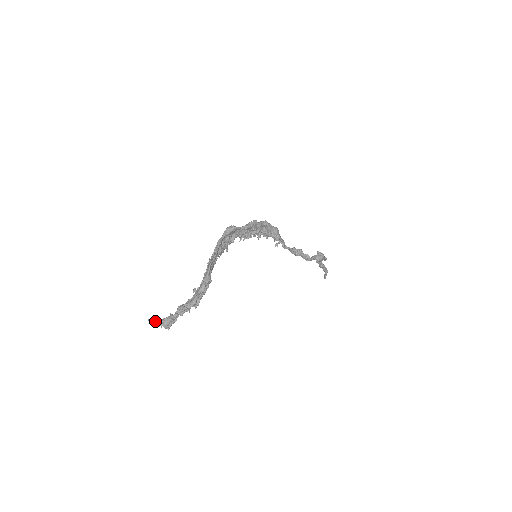
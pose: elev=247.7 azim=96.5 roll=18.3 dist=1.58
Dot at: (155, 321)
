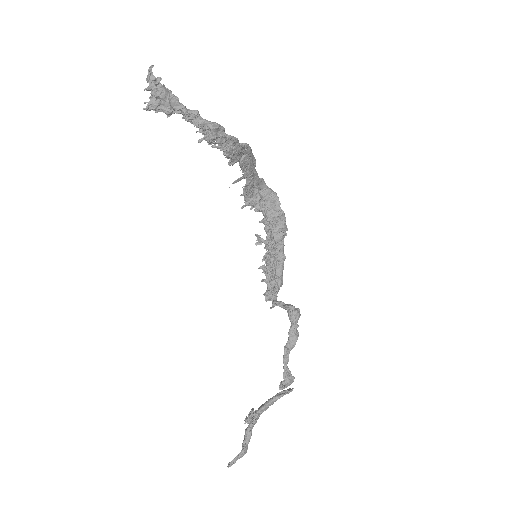
Dot at: (151, 81)
